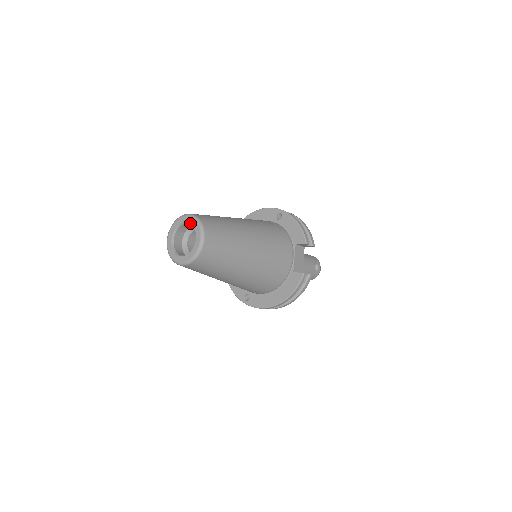
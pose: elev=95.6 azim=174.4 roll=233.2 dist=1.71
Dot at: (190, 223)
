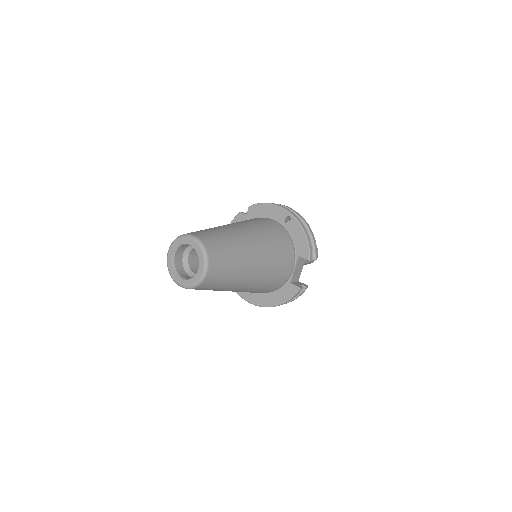
Dot at: occluded
